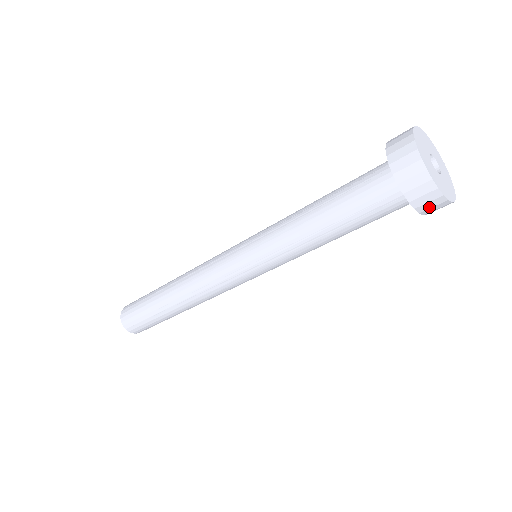
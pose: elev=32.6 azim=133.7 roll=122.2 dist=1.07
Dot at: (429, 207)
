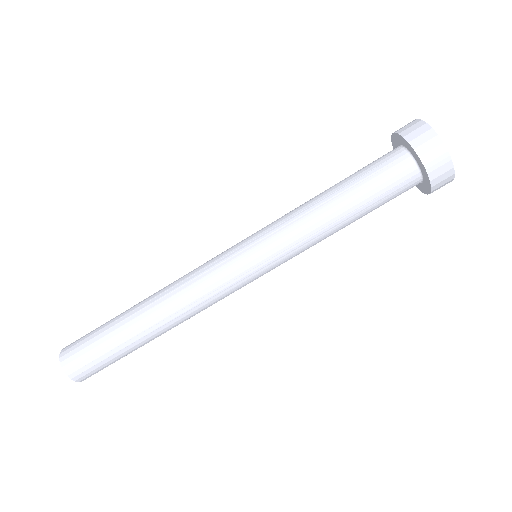
Dot at: (427, 150)
